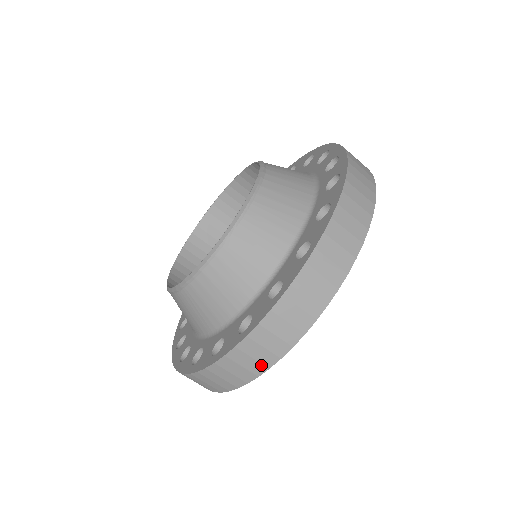
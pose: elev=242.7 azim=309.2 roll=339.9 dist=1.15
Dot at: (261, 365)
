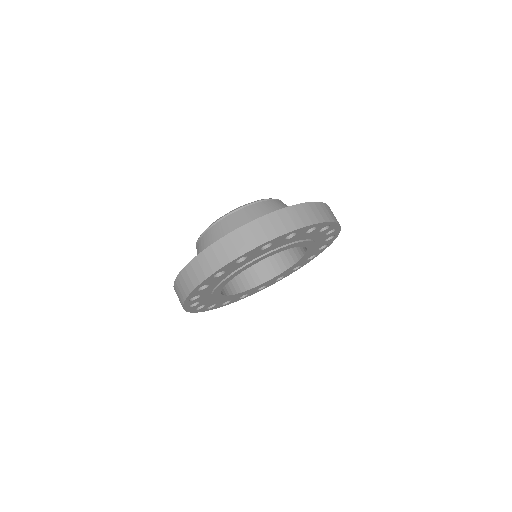
Dot at: (255, 242)
